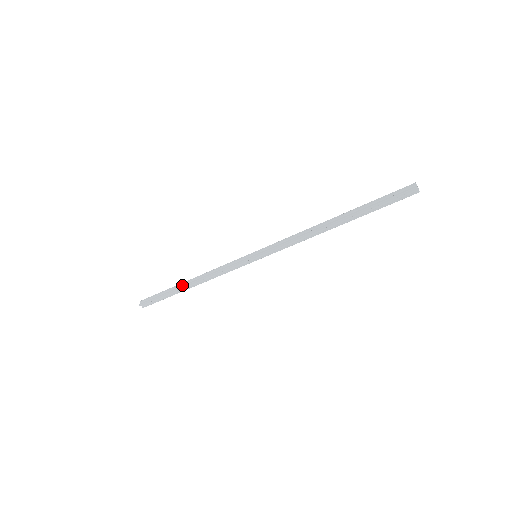
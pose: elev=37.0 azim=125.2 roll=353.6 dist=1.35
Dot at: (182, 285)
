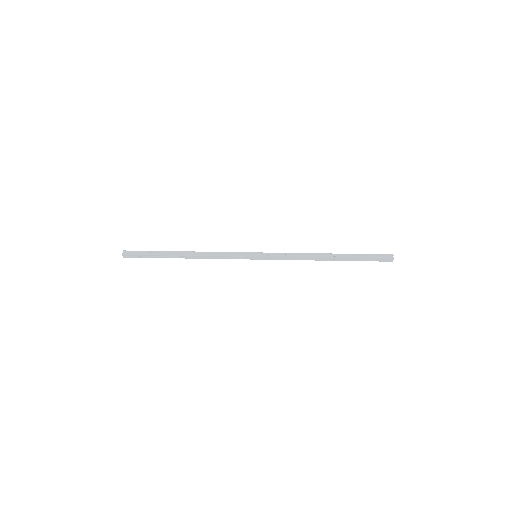
Dot at: (175, 255)
